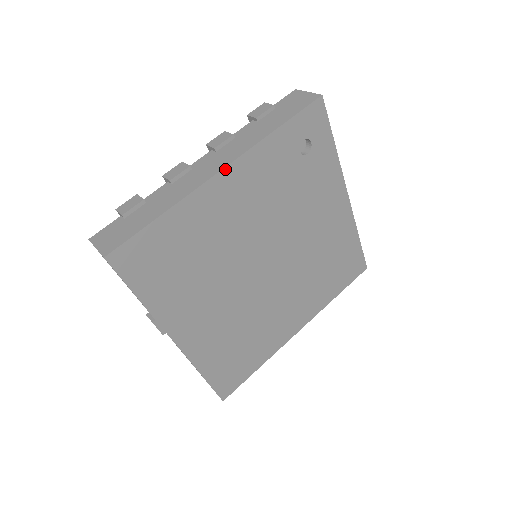
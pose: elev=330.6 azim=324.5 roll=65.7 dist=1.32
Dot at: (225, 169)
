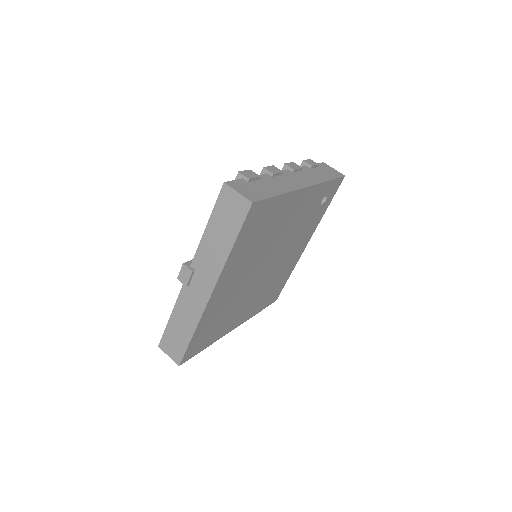
Dot at: (308, 187)
